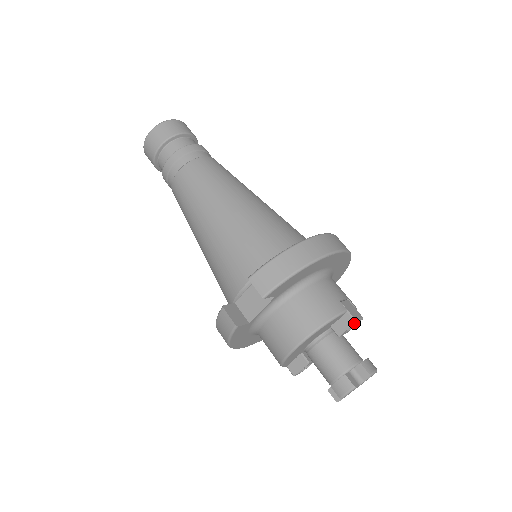
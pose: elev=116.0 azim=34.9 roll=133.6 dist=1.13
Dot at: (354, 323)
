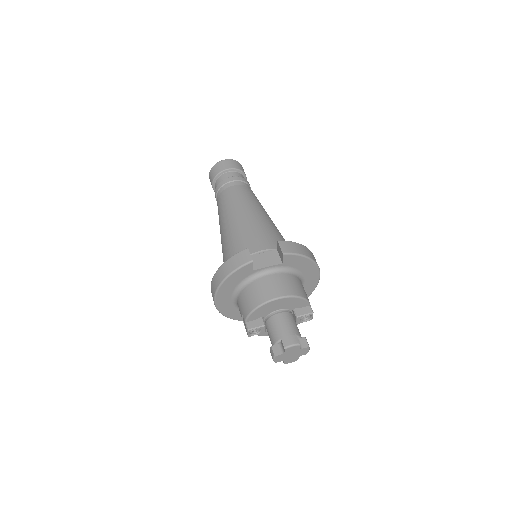
Dot at: (311, 314)
